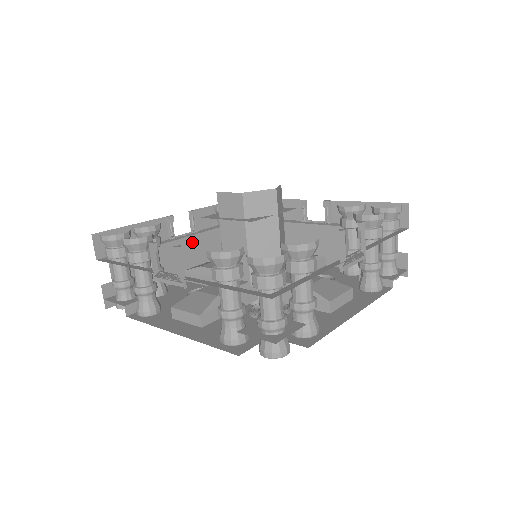
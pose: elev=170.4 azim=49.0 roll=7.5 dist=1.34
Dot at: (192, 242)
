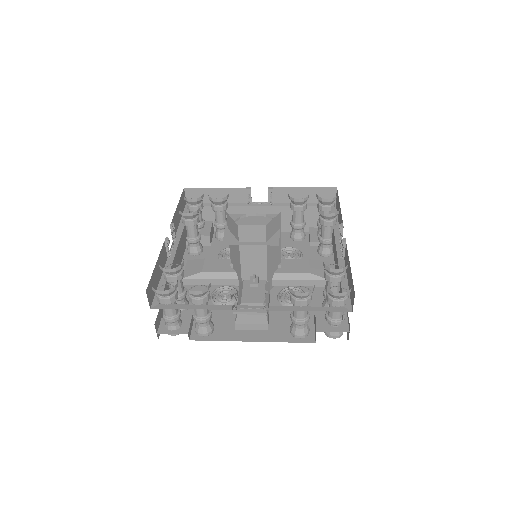
Dot at: (178, 250)
